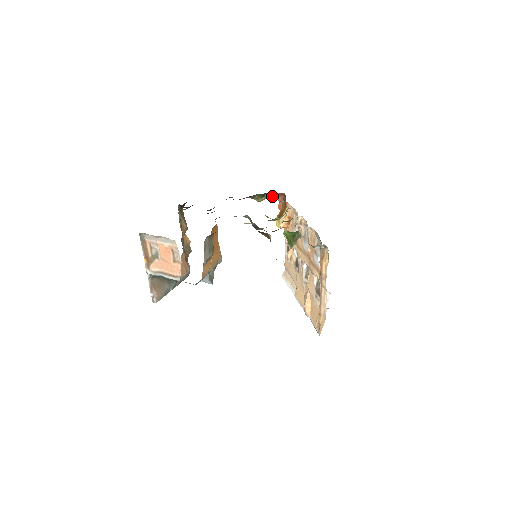
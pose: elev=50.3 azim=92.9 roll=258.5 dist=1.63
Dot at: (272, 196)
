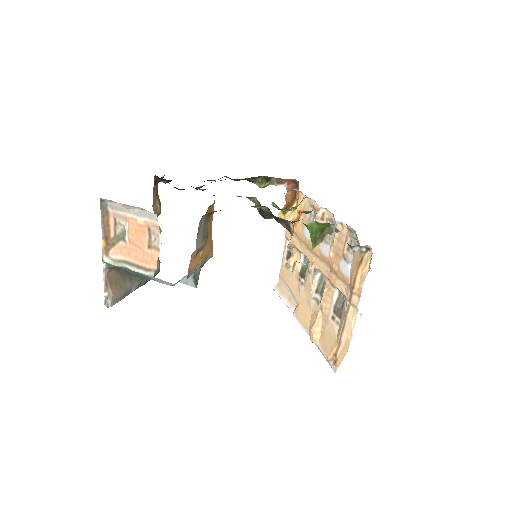
Dot at: (280, 182)
